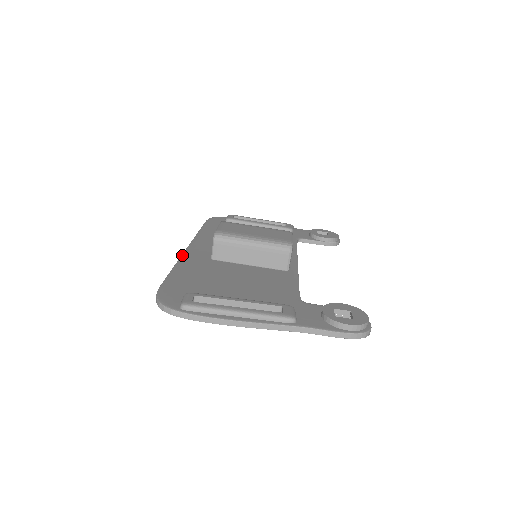
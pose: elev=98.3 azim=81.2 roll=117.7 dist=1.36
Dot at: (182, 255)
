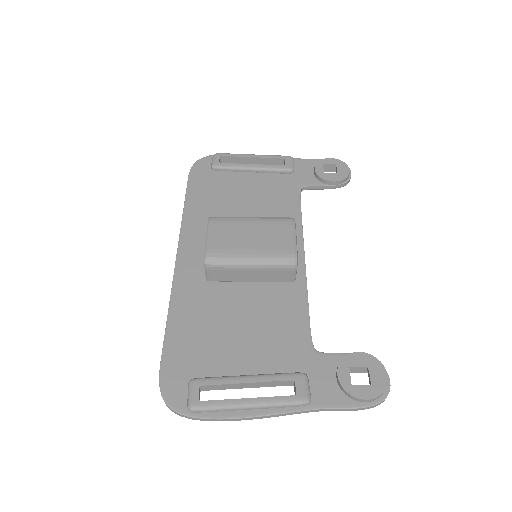
Dot at: (173, 281)
